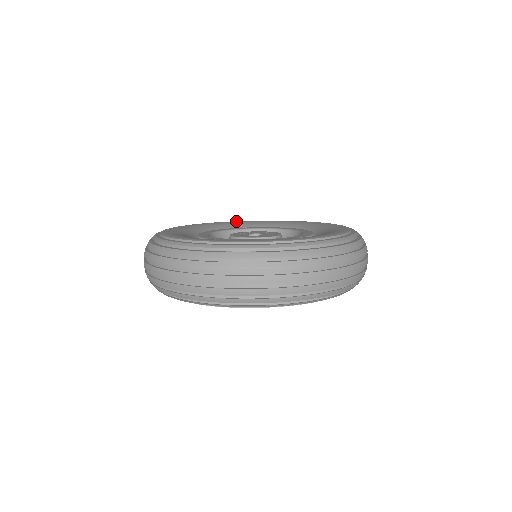
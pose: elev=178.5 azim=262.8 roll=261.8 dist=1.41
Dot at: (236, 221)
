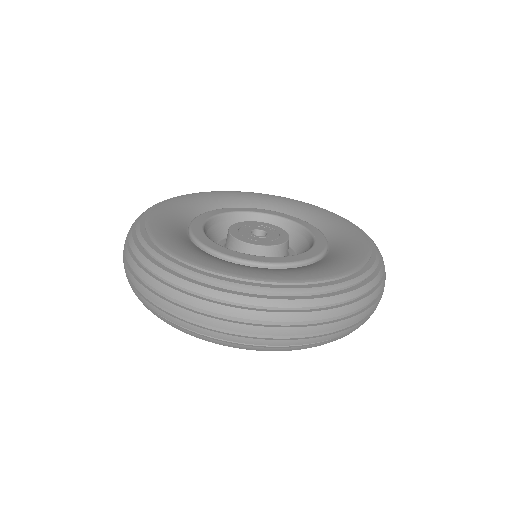
Dot at: (254, 193)
